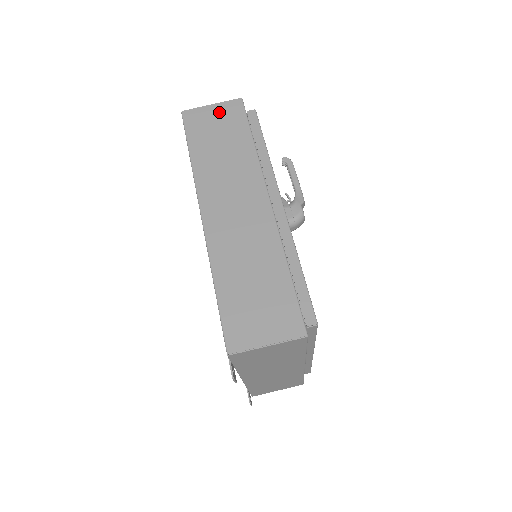
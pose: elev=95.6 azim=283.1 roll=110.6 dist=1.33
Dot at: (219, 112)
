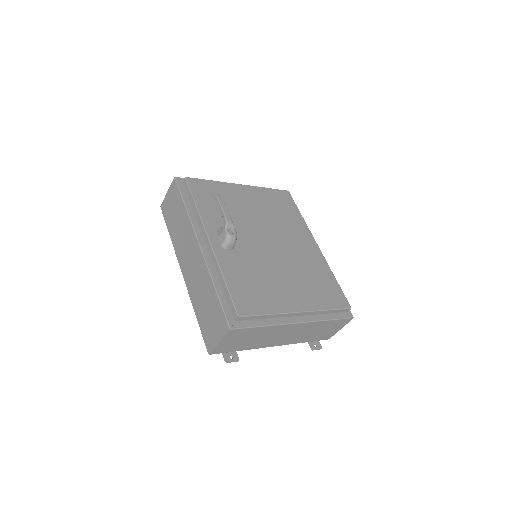
Dot at: (170, 196)
